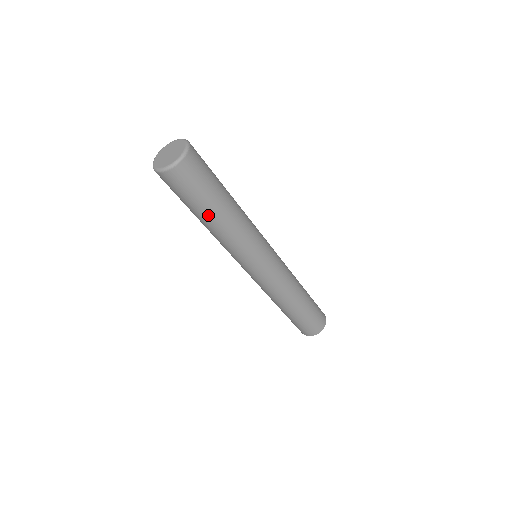
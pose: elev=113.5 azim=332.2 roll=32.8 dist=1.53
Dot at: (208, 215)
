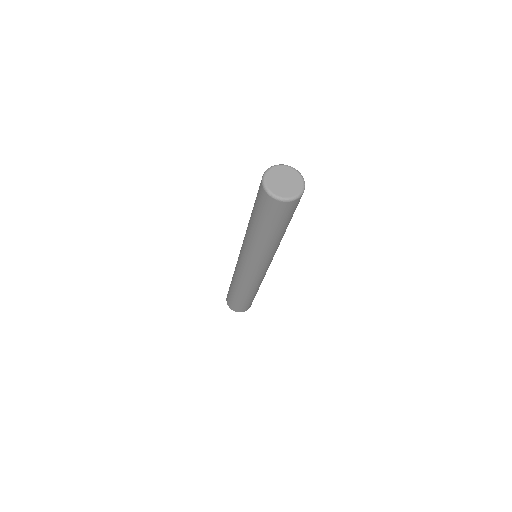
Dot at: (260, 230)
